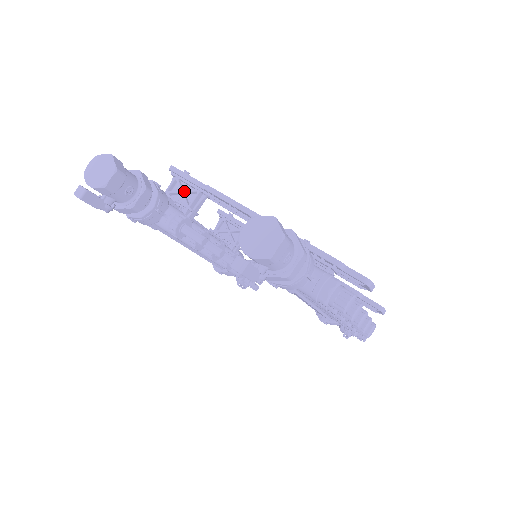
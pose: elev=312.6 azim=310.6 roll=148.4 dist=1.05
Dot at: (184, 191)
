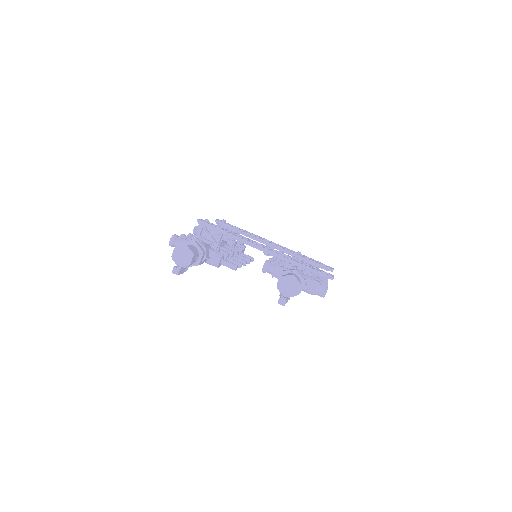
Dot at: (211, 235)
